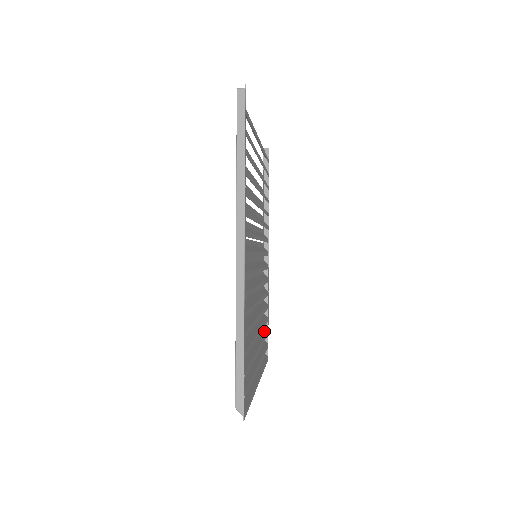
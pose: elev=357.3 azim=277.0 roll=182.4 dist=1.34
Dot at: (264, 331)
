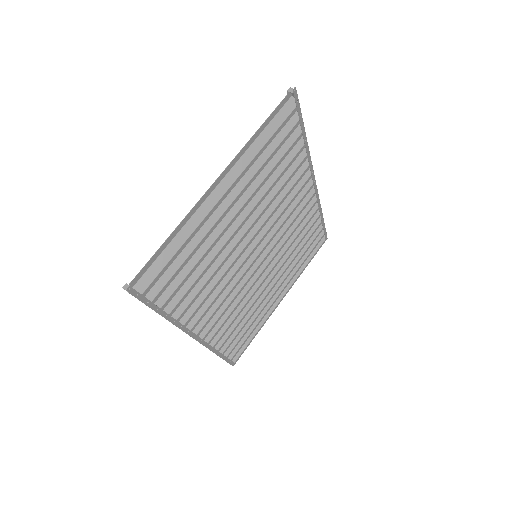
Dot at: (313, 236)
